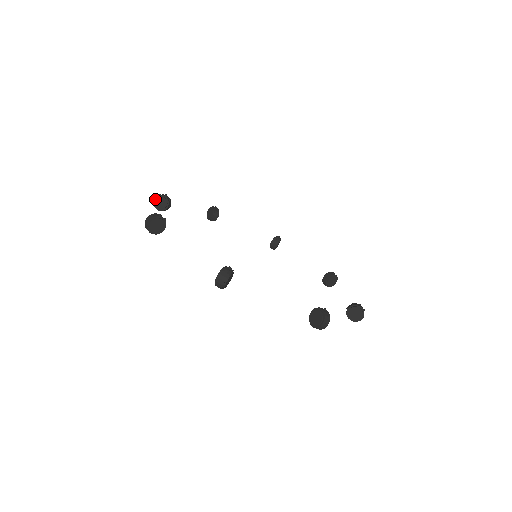
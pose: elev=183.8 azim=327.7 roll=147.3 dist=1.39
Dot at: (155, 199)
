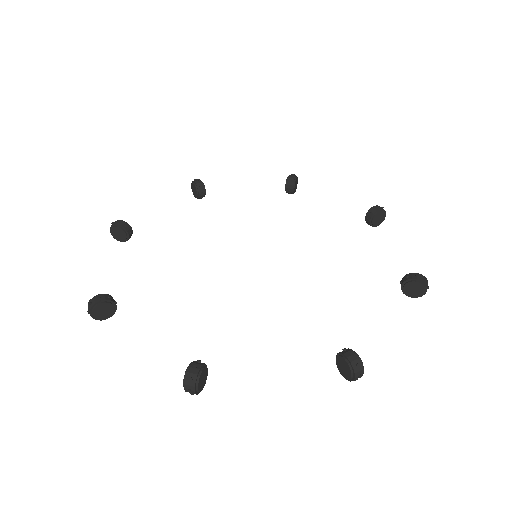
Dot at: (191, 186)
